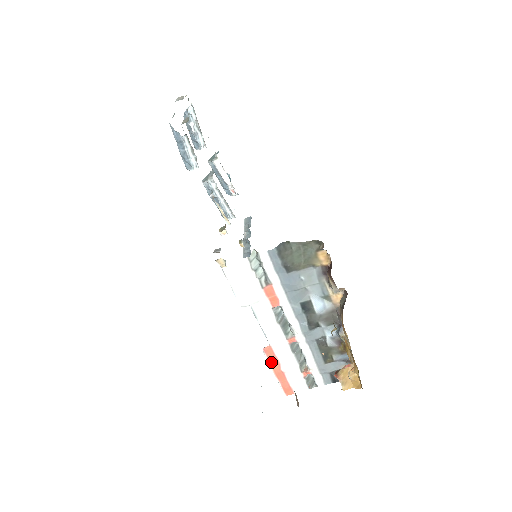
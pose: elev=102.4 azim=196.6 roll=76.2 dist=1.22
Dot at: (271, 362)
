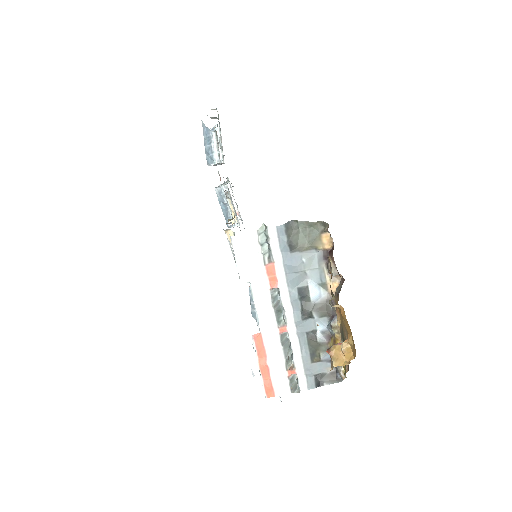
Dot at: (258, 353)
